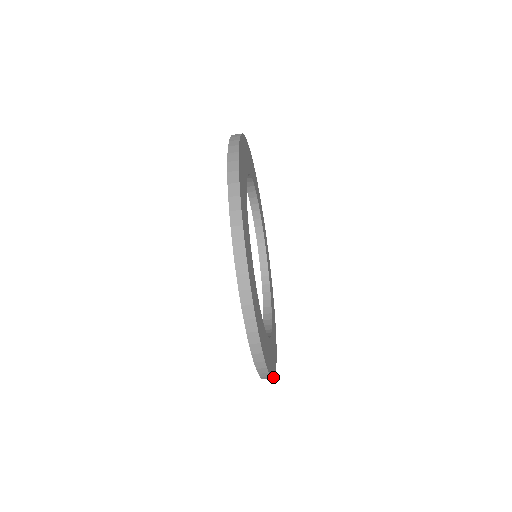
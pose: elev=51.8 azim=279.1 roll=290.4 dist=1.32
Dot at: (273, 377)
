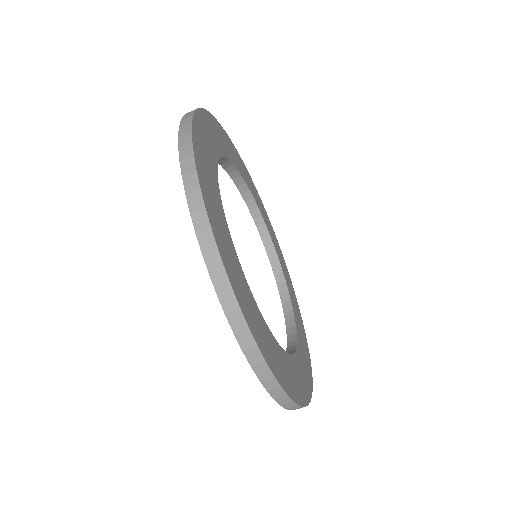
Dot at: (308, 403)
